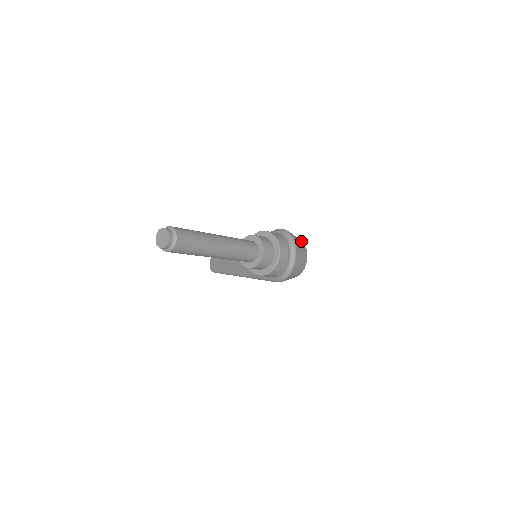
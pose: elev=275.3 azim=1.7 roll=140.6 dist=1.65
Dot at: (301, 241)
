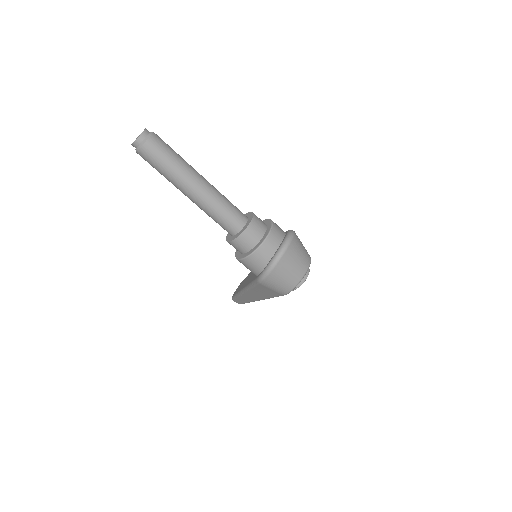
Dot at: (308, 254)
